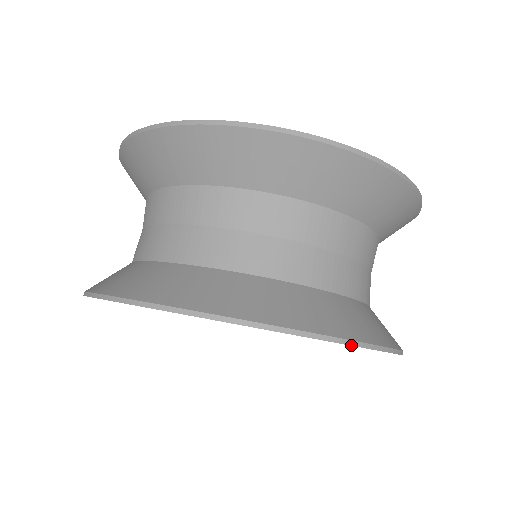
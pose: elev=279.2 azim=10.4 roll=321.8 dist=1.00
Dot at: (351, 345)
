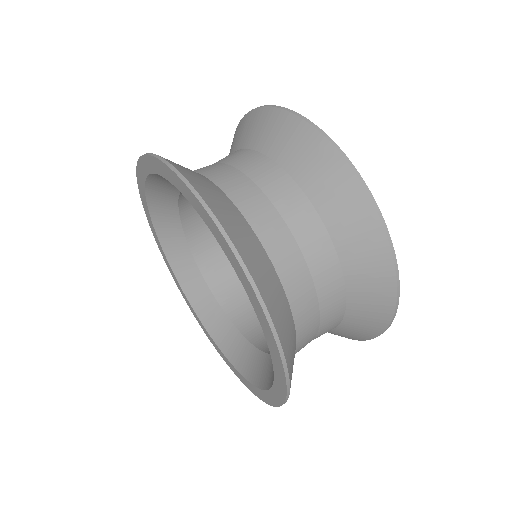
Dot at: (287, 393)
